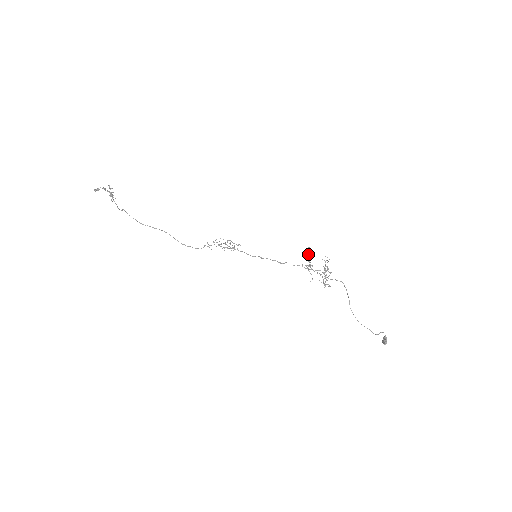
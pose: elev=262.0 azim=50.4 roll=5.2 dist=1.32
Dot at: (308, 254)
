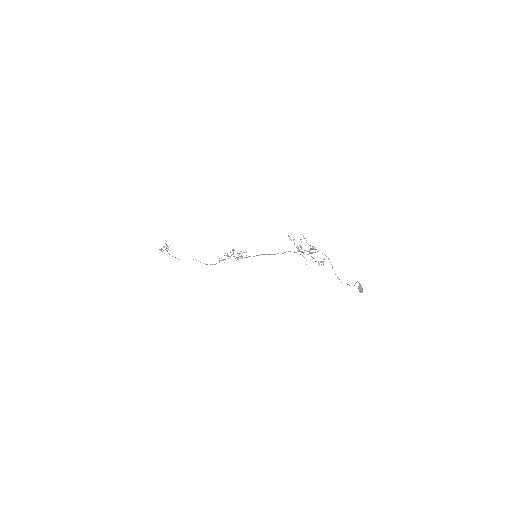
Dot at: (291, 240)
